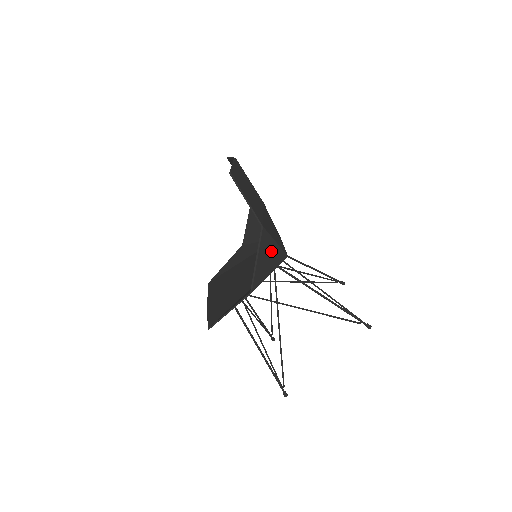
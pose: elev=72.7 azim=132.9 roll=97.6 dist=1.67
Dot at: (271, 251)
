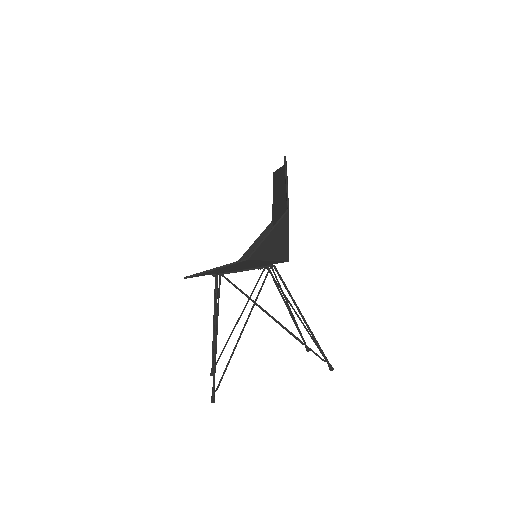
Dot at: (282, 239)
